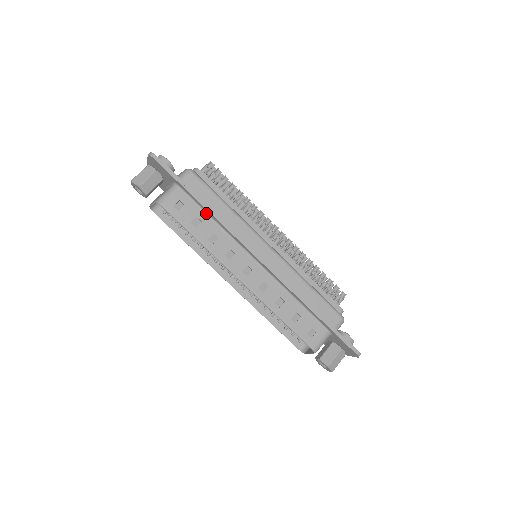
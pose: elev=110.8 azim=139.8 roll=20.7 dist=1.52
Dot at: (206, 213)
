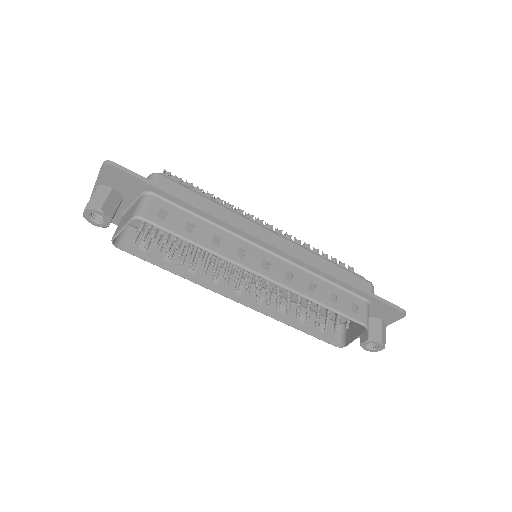
Dot at: (195, 215)
